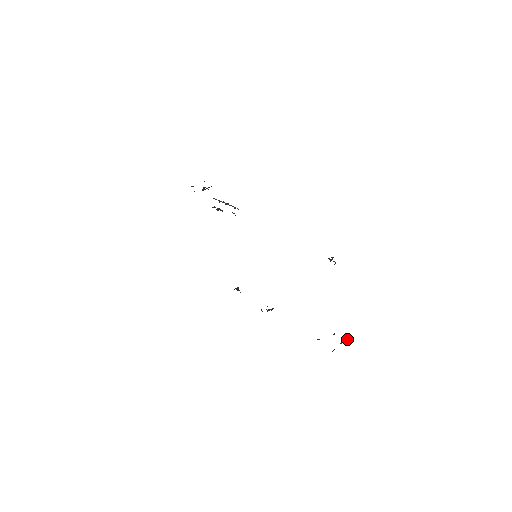
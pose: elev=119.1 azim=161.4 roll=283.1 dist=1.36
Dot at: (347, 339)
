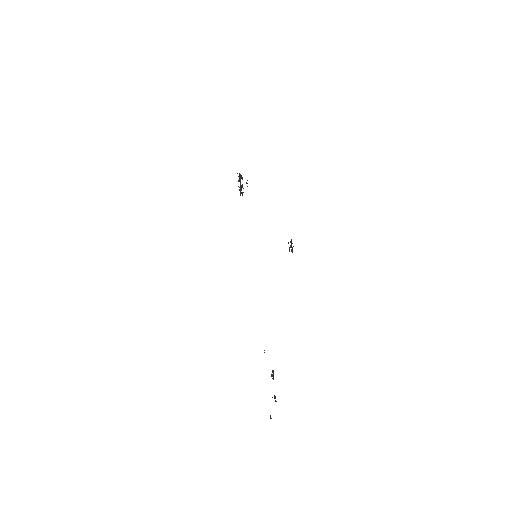
Dot at: occluded
